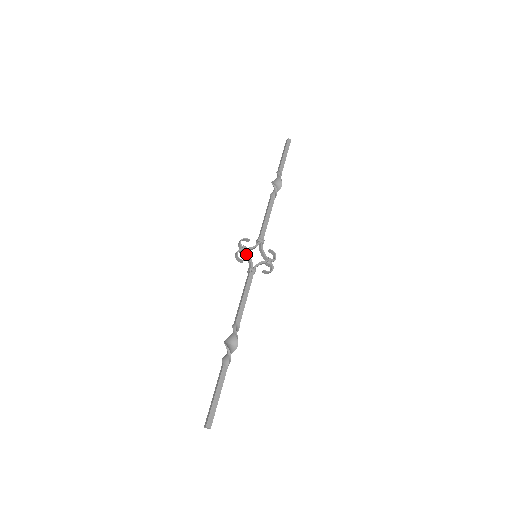
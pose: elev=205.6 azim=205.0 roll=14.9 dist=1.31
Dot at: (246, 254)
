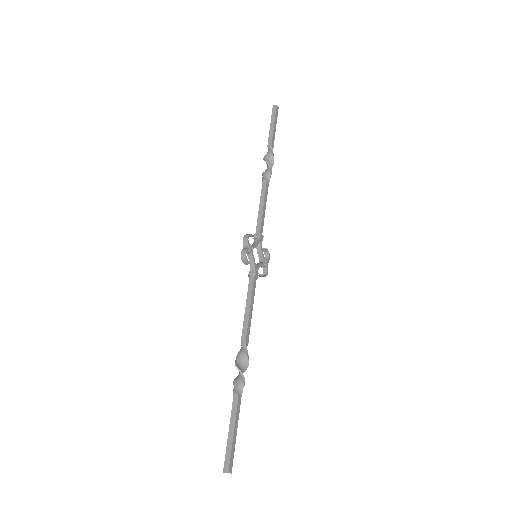
Dot at: (251, 254)
